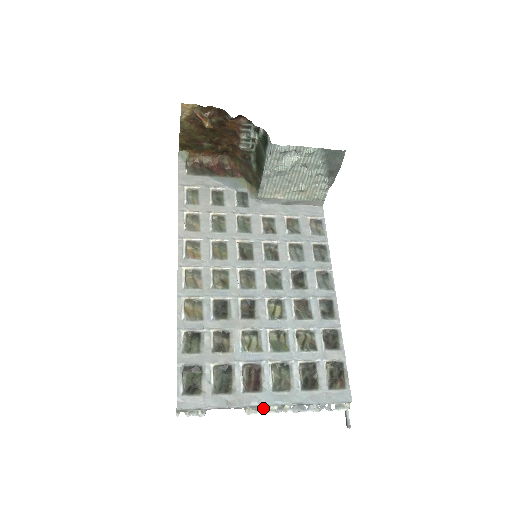
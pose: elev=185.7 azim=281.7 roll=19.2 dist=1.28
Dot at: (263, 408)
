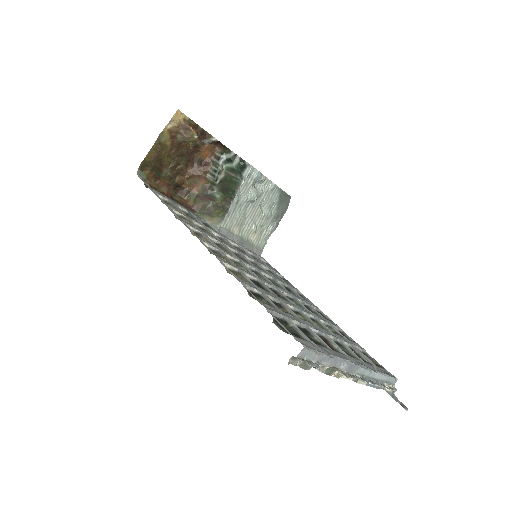
Dot at: (352, 375)
